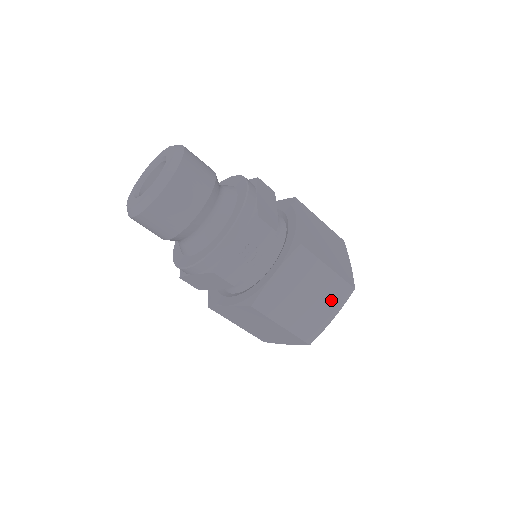
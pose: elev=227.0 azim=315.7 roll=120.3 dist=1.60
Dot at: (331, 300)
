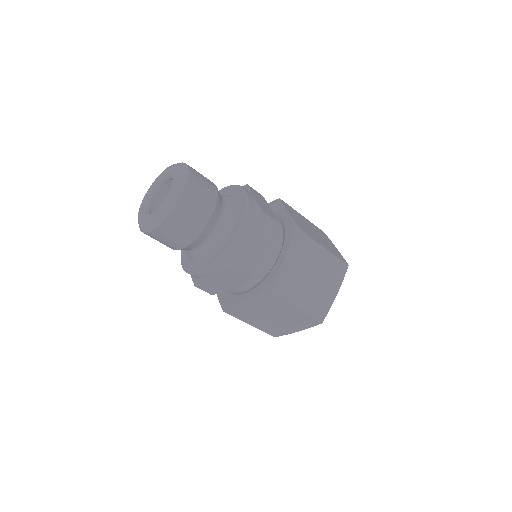
Dot at: (332, 278)
